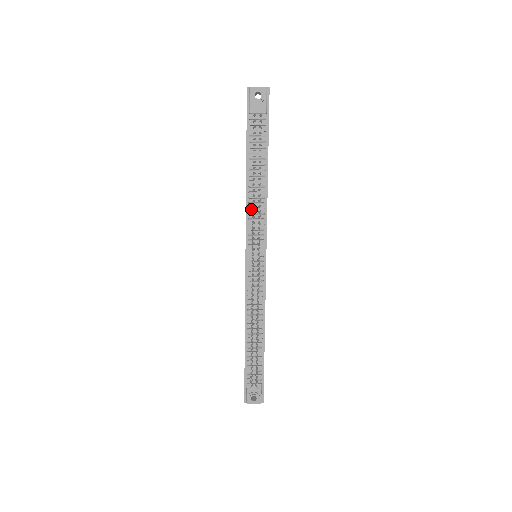
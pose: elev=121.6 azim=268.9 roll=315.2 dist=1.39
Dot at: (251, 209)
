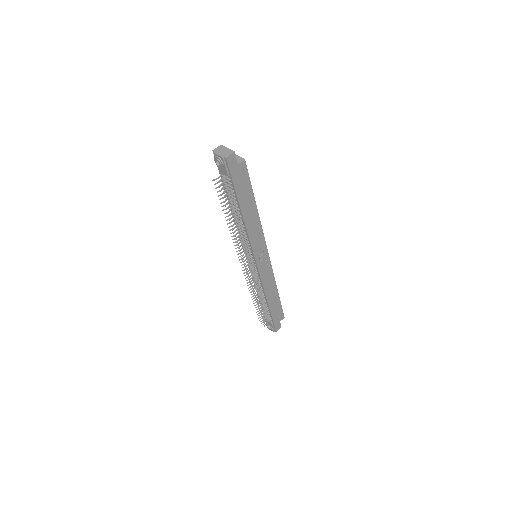
Dot at: occluded
